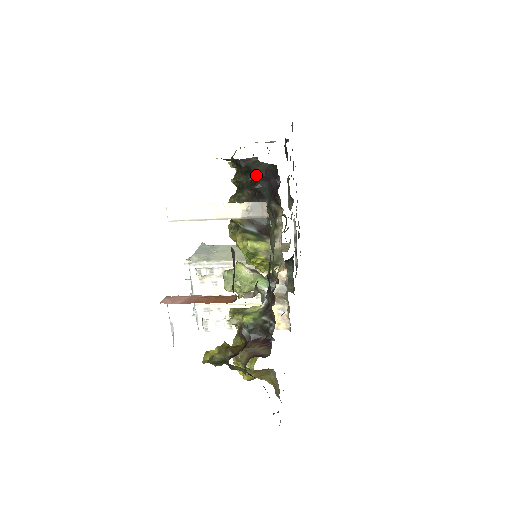
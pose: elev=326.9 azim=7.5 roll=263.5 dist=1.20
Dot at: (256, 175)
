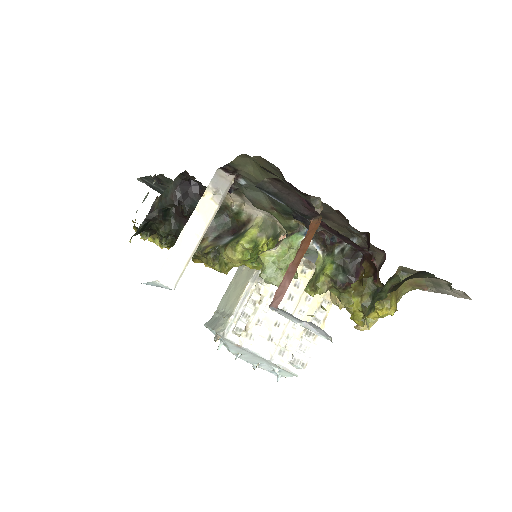
Dot at: (175, 203)
